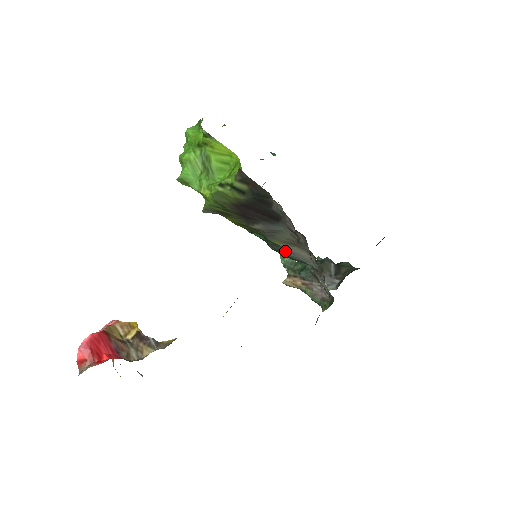
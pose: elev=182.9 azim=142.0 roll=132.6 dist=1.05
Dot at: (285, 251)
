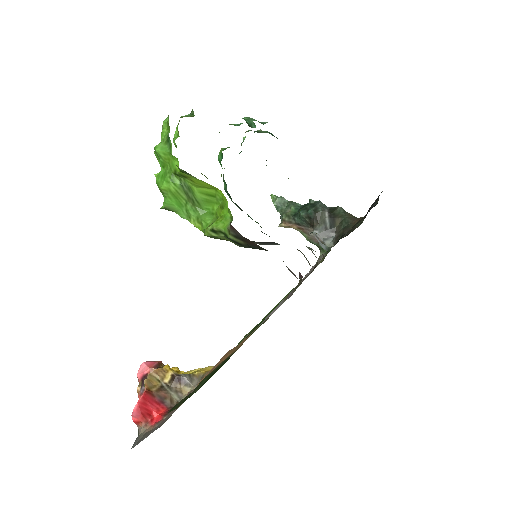
Dot at: occluded
